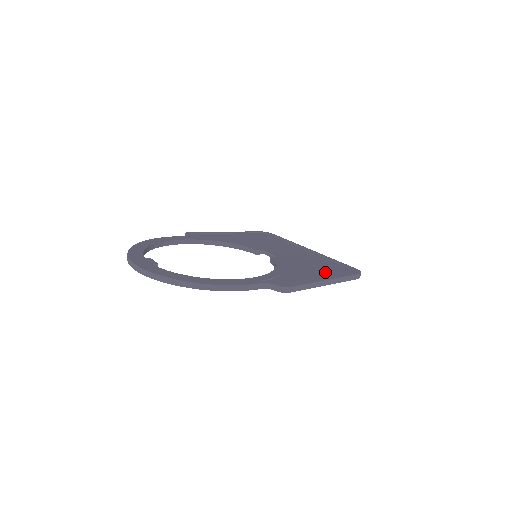
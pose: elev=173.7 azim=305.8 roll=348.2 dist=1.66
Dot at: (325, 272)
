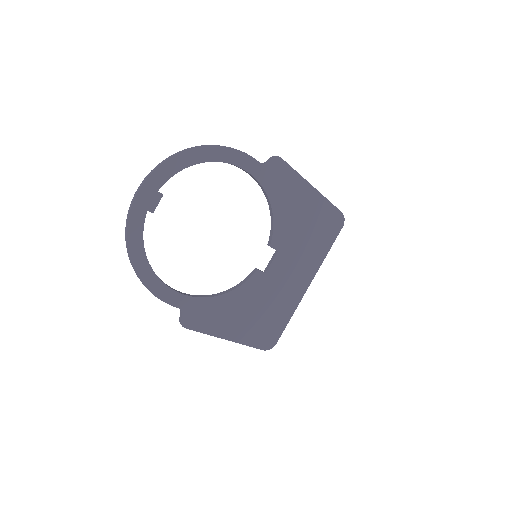
Dot at: (312, 211)
